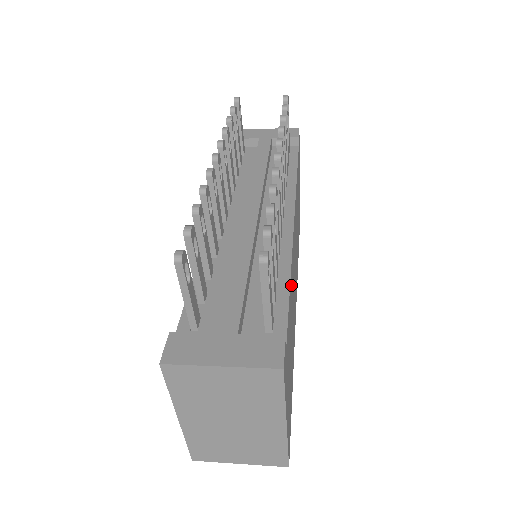
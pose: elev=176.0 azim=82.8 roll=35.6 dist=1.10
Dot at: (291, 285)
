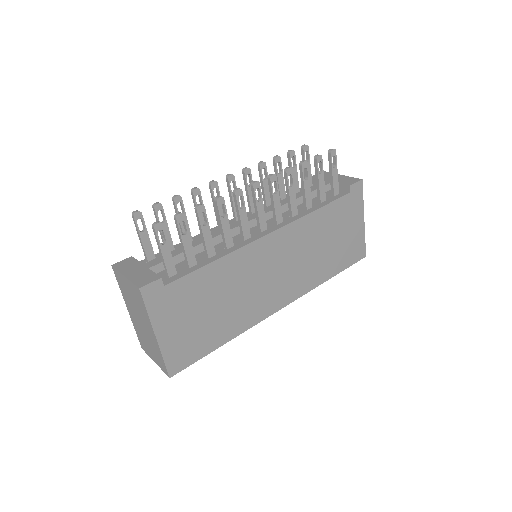
Dot at: (223, 269)
